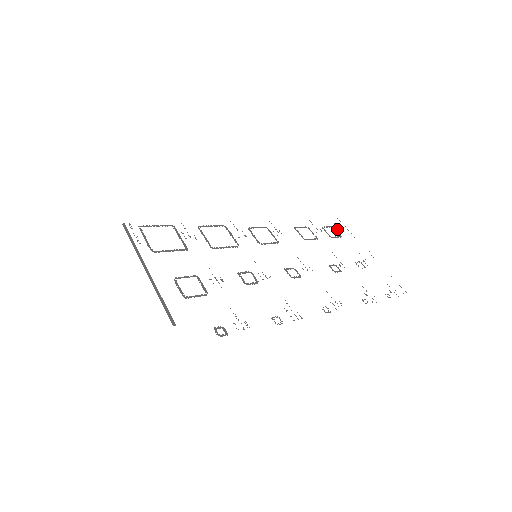
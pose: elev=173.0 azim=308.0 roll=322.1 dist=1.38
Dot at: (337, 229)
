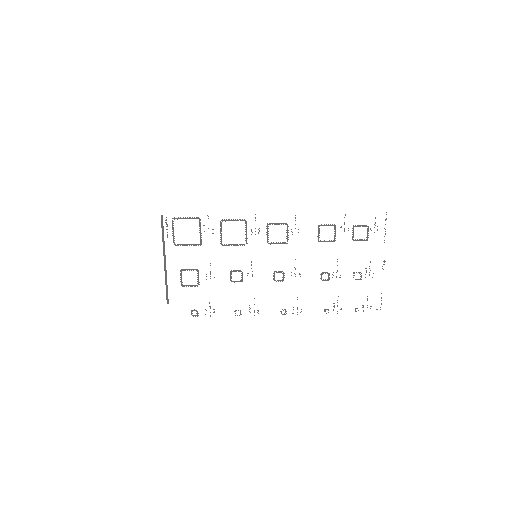
Dot at: (371, 230)
